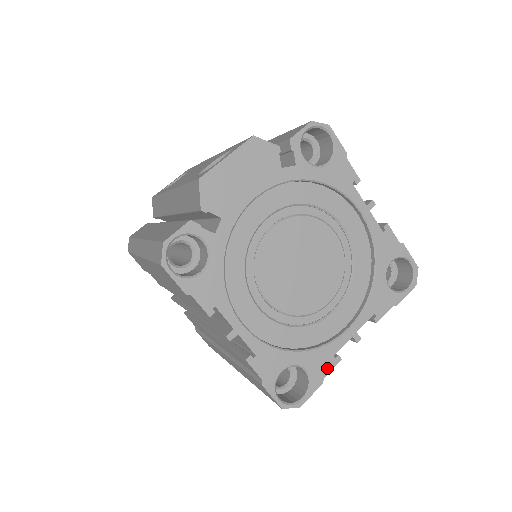
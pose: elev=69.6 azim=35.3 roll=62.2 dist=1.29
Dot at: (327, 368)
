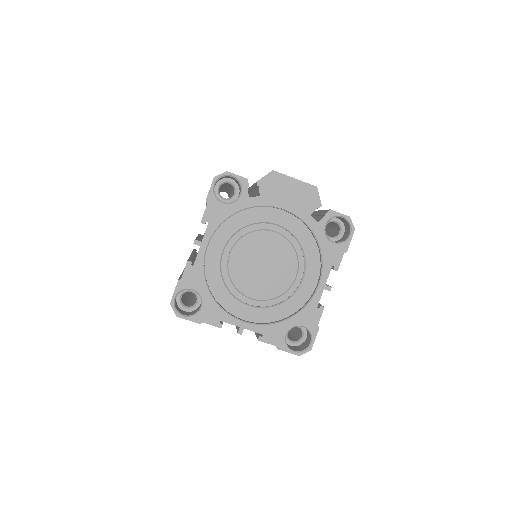
Dot at: (211, 321)
